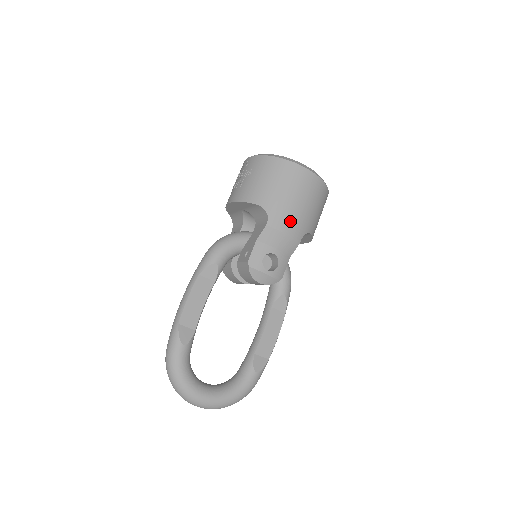
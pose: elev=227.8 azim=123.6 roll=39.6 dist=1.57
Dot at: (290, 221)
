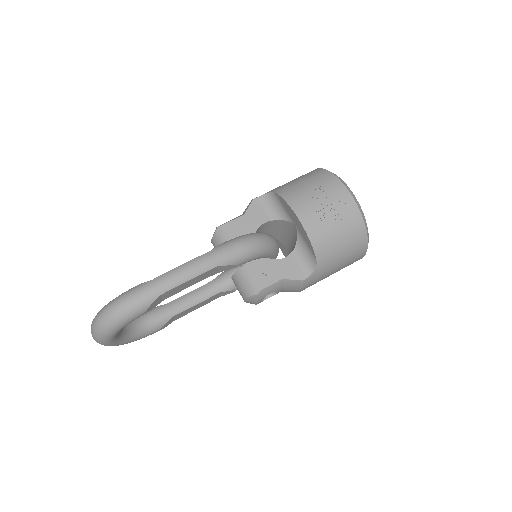
Dot at: (314, 283)
